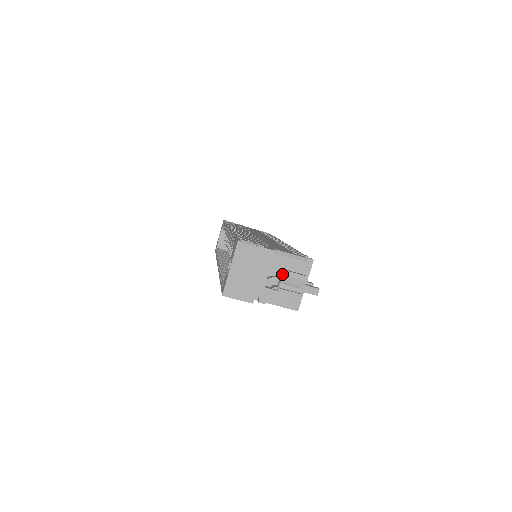
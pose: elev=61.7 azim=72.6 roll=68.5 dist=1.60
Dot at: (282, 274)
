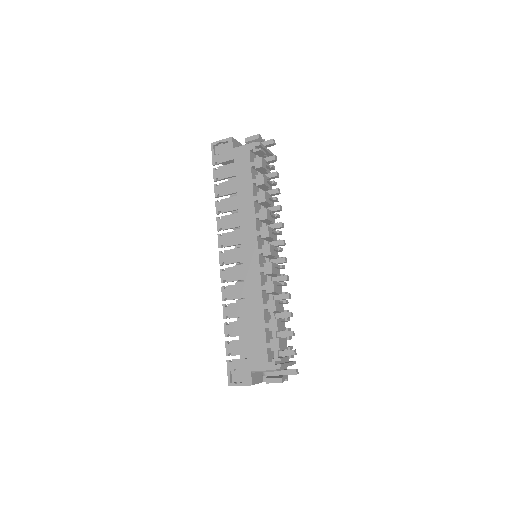
Dot at: (267, 382)
